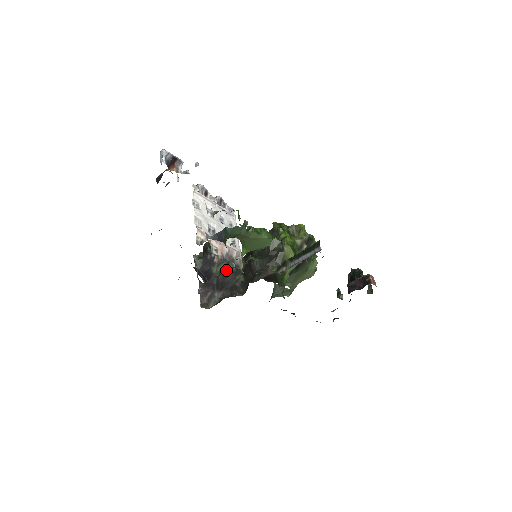
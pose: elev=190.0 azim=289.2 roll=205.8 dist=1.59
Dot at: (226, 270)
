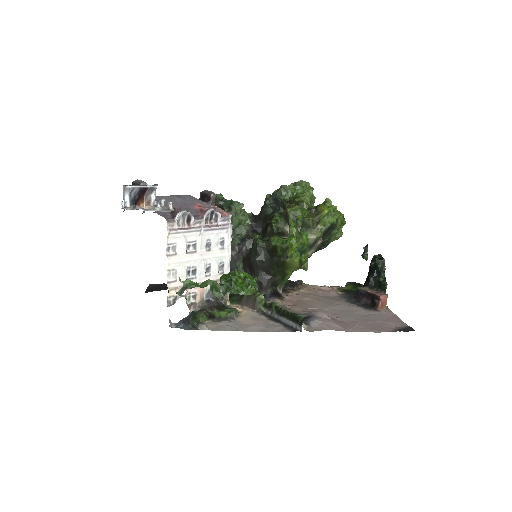
Dot at: occluded
